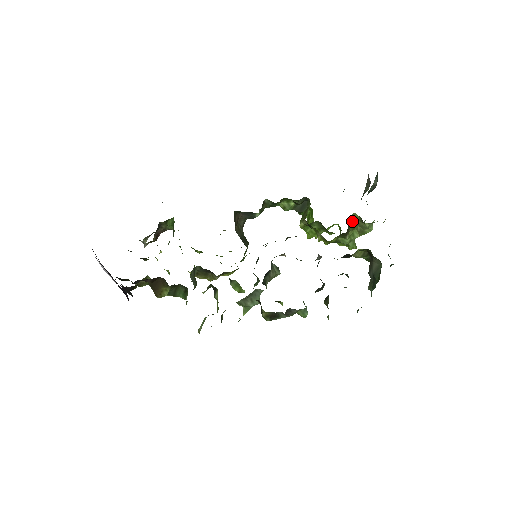
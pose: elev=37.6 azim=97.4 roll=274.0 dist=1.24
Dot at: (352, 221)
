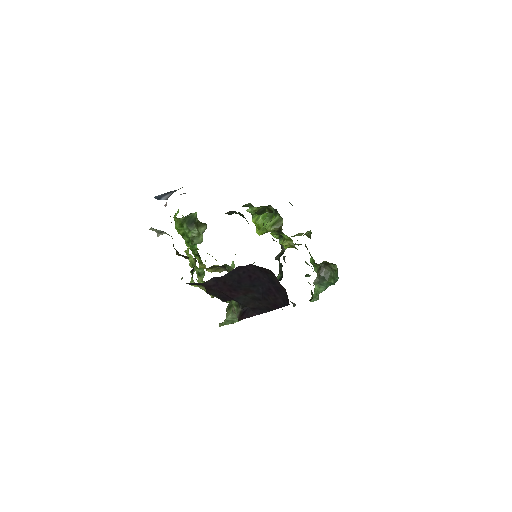
Dot at: (304, 234)
